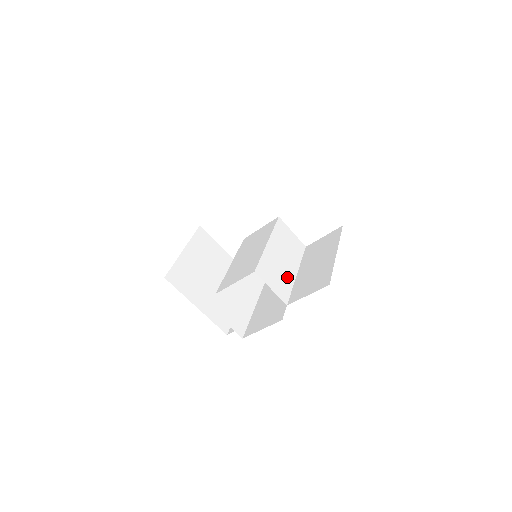
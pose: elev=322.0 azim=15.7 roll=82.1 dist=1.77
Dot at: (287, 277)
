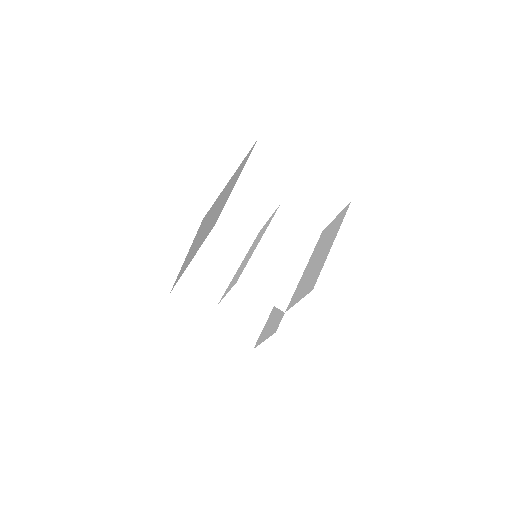
Dot at: (288, 277)
